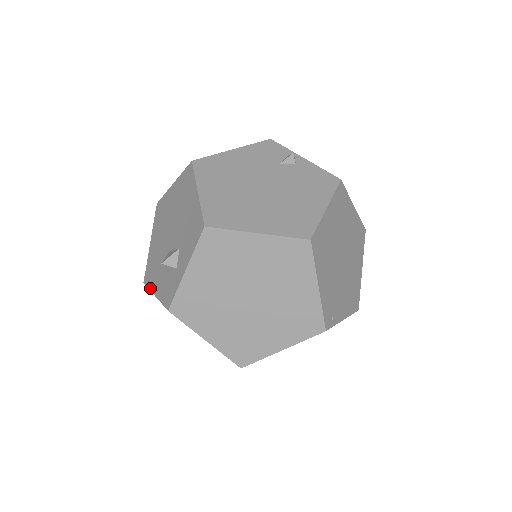
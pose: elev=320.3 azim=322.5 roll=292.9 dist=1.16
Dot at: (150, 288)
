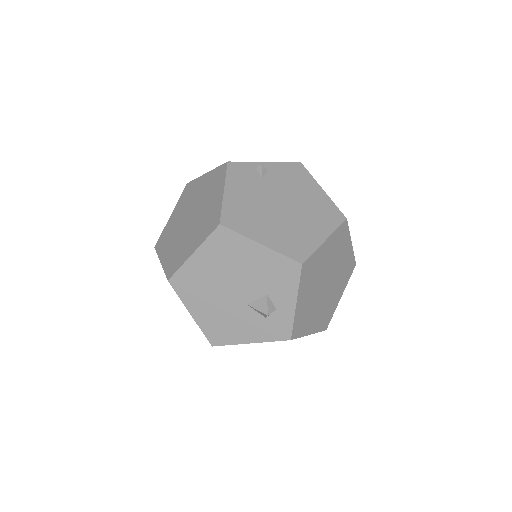
Dot at: (234, 343)
